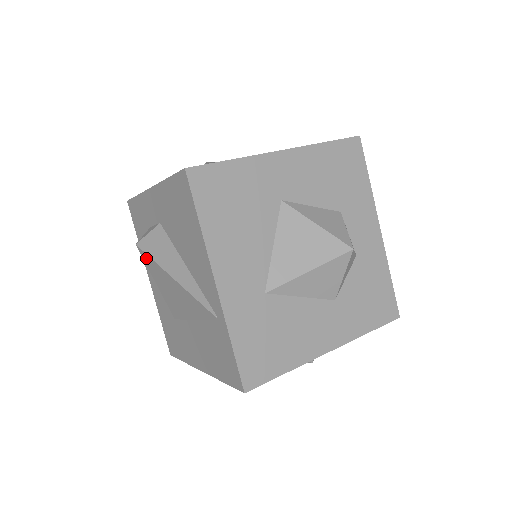
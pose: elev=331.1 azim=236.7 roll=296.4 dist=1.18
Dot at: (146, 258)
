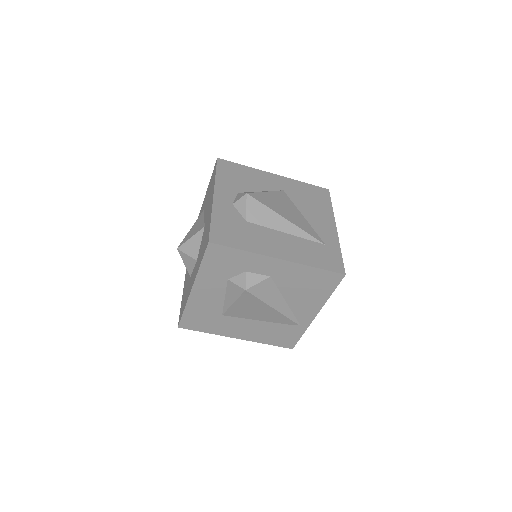
Dot at: (249, 297)
